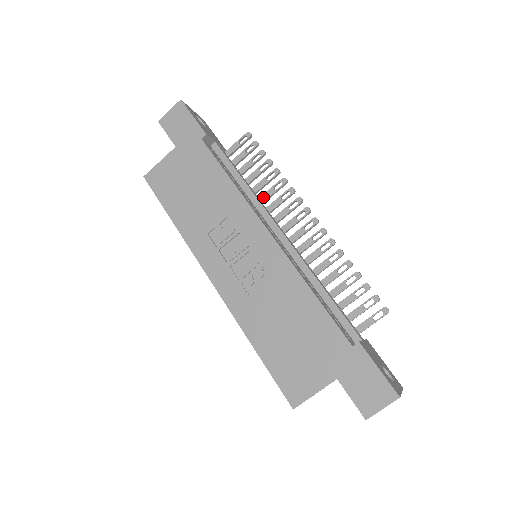
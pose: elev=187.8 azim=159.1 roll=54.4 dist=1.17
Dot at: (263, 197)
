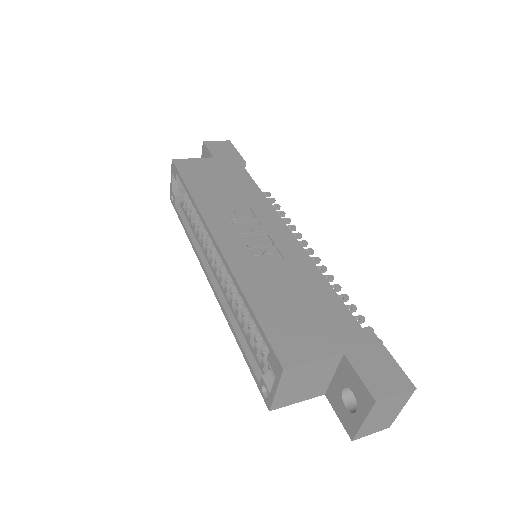
Dot at: occluded
